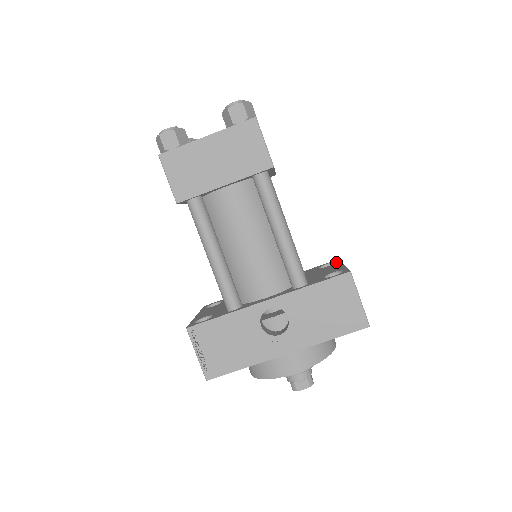
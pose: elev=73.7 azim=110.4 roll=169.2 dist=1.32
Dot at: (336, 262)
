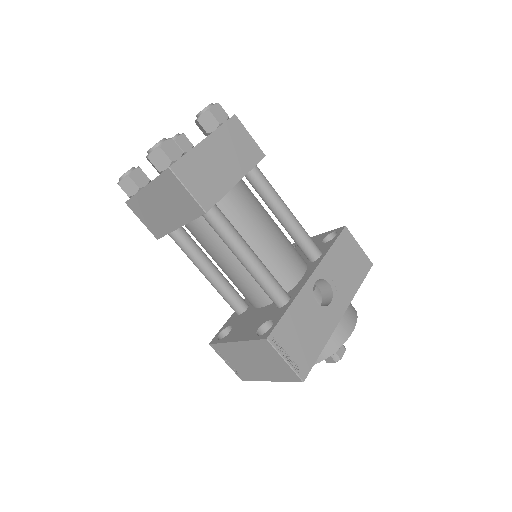
Dot at: (295, 244)
